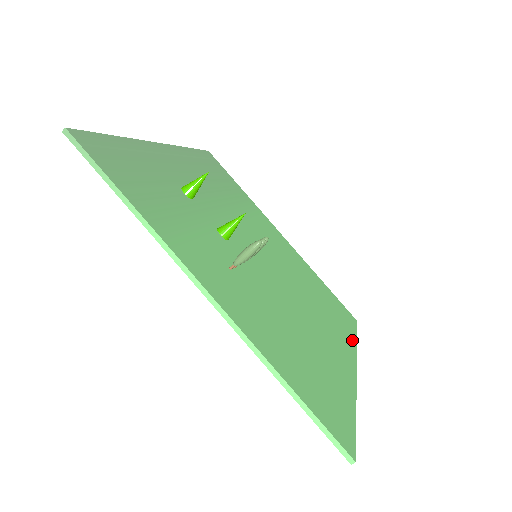
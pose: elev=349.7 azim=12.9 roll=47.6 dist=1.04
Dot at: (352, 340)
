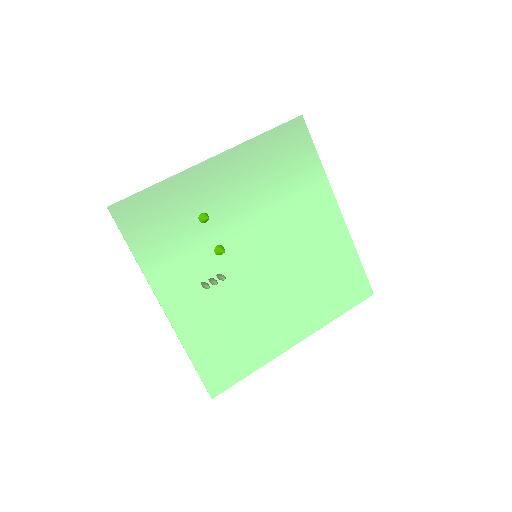
Dot at: (328, 318)
